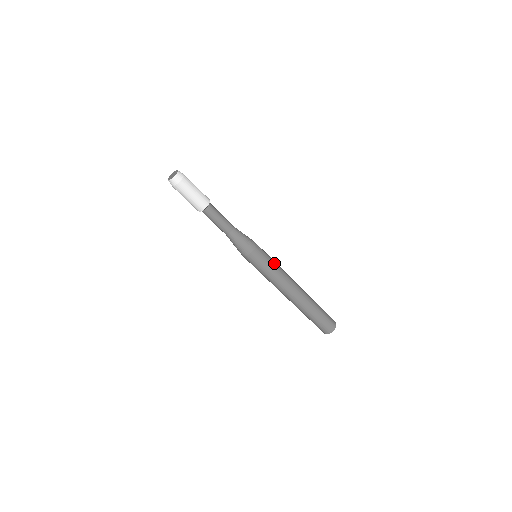
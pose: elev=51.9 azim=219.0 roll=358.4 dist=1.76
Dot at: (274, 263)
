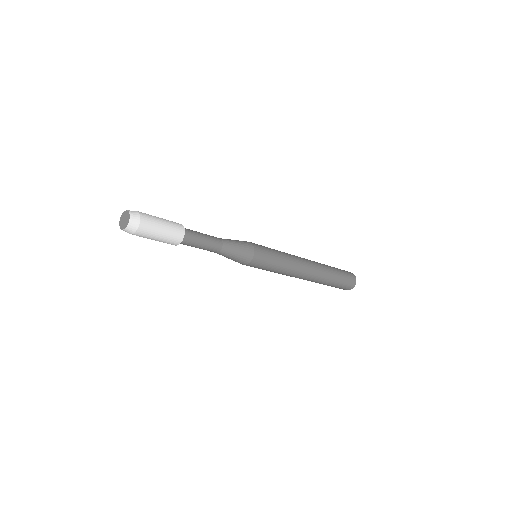
Dot at: (277, 251)
